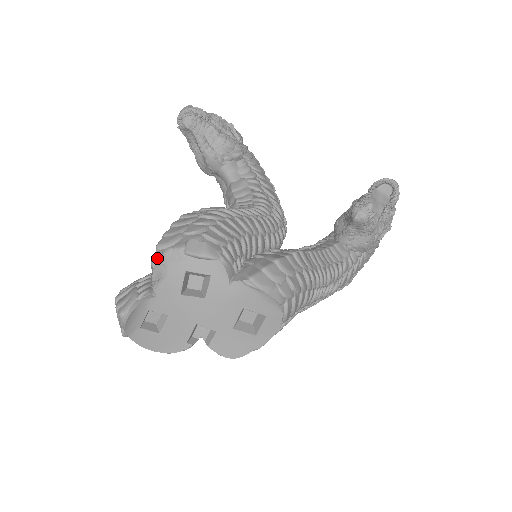
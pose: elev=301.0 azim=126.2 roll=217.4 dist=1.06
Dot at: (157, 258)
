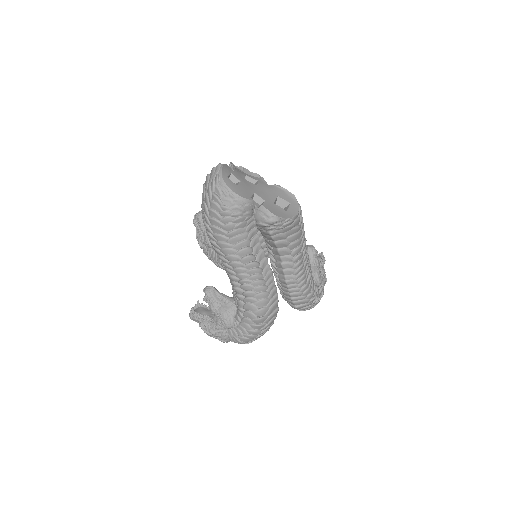
Dot at: occluded
